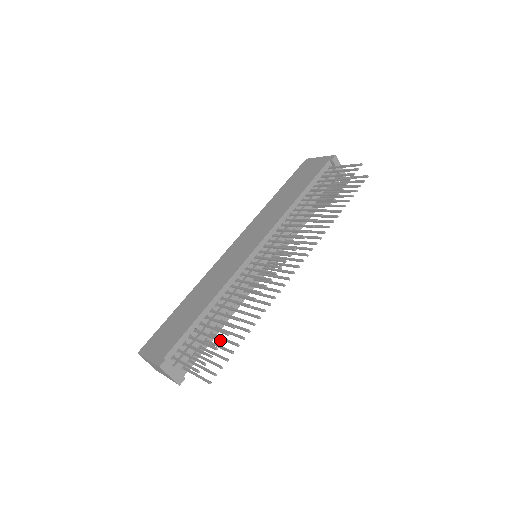
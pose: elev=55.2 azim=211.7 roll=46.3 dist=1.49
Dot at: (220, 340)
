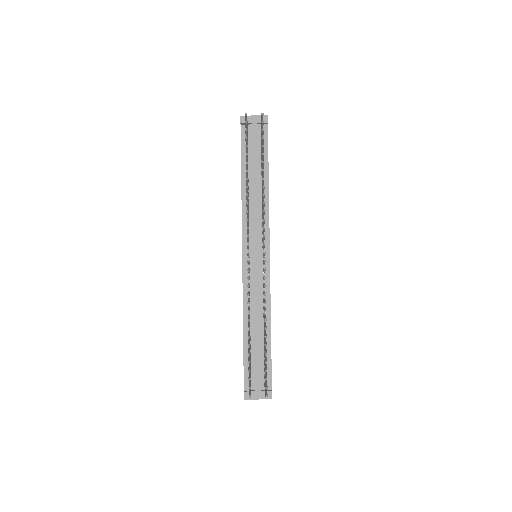
Dot at: (248, 362)
